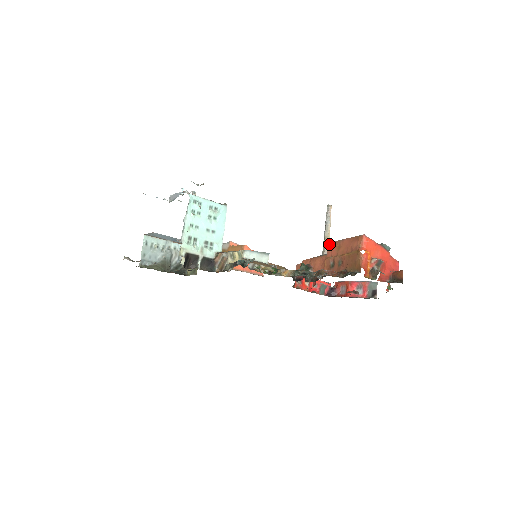
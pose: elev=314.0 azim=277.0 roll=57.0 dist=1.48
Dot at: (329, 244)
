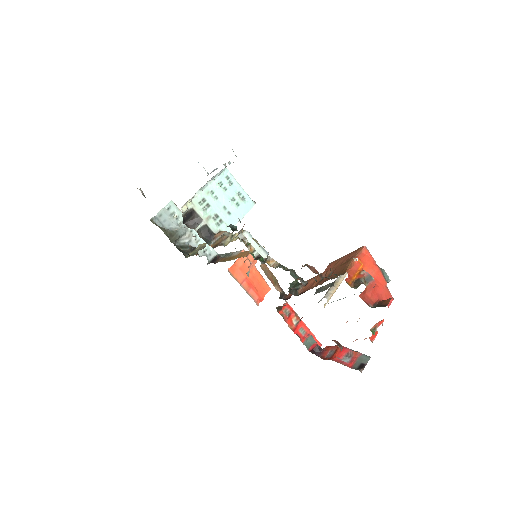
Dot at: (330, 263)
